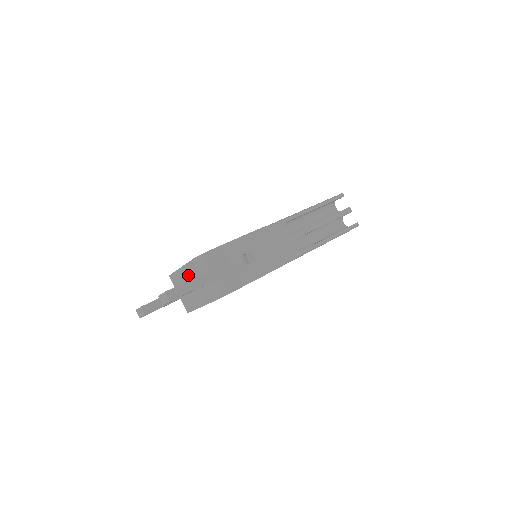
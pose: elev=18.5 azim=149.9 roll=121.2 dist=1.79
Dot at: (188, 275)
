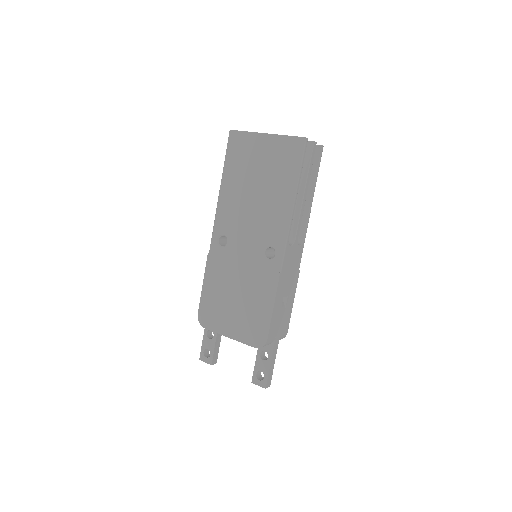
Dot at: occluded
